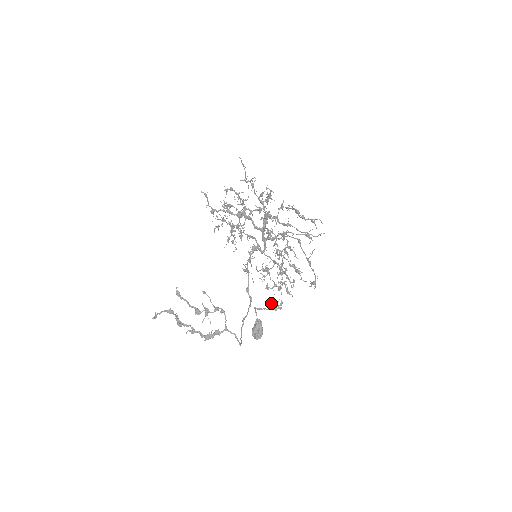
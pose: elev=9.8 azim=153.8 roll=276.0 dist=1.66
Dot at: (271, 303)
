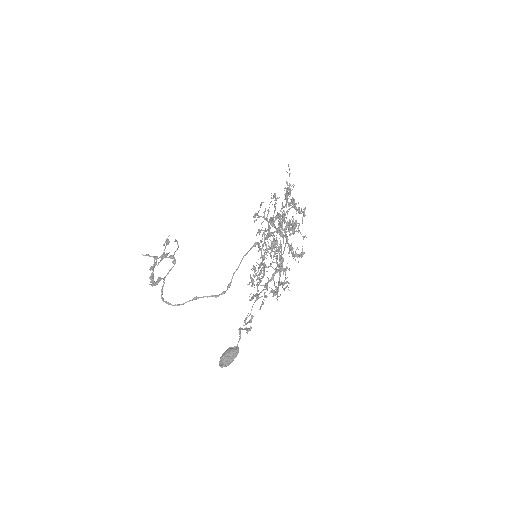
Dot at: (245, 318)
